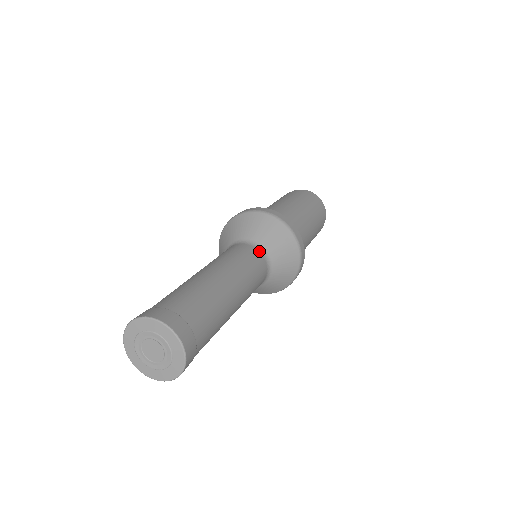
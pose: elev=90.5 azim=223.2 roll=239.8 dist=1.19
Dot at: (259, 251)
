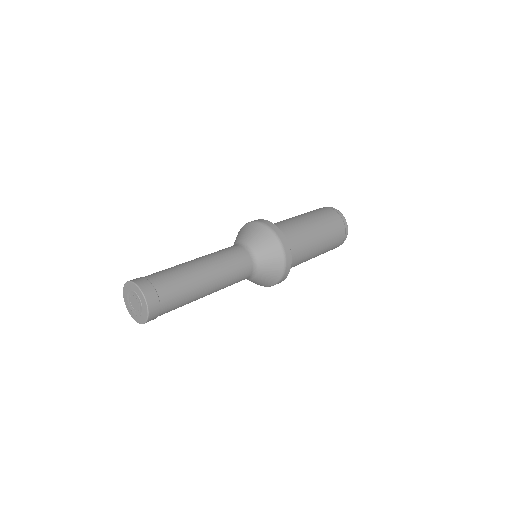
Dot at: (242, 247)
